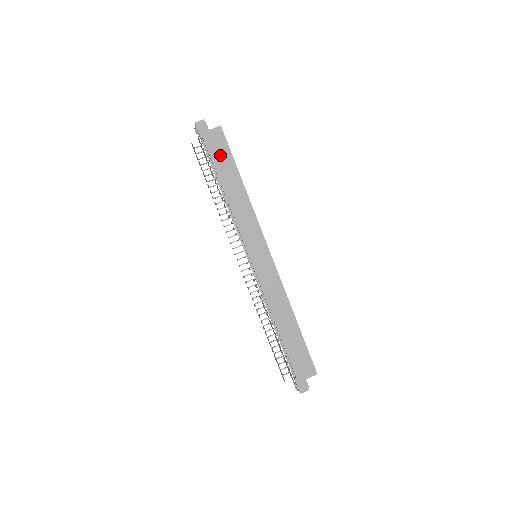
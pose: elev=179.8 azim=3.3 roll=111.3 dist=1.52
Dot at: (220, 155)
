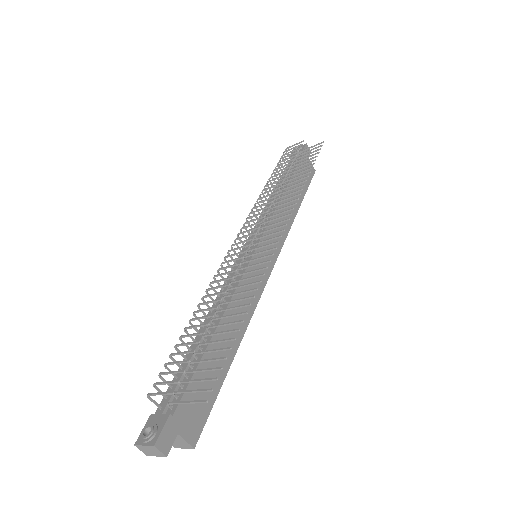
Dot at: (302, 176)
